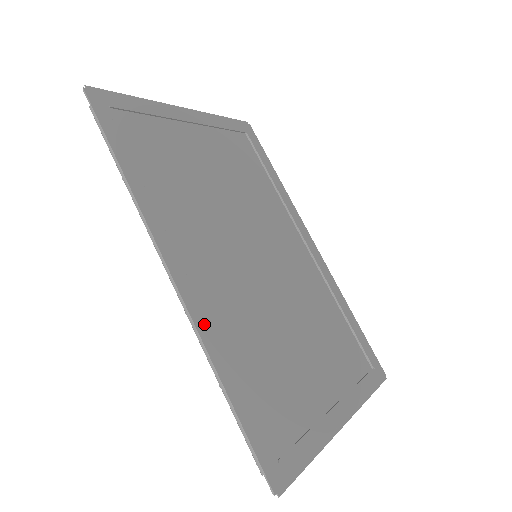
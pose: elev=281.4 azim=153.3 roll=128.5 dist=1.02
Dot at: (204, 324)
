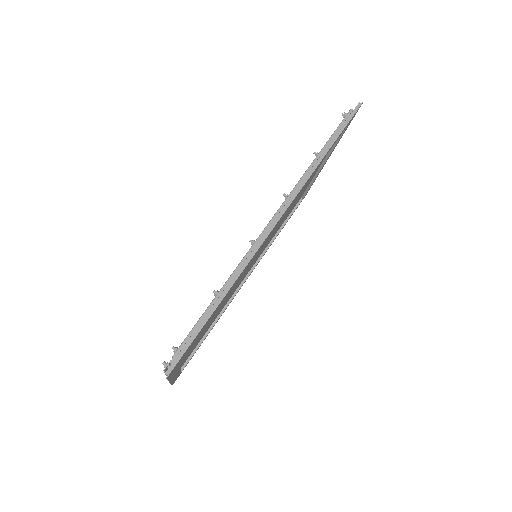
Dot at: occluded
